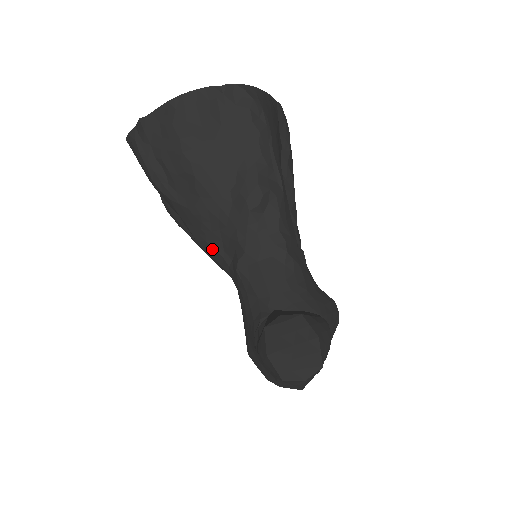
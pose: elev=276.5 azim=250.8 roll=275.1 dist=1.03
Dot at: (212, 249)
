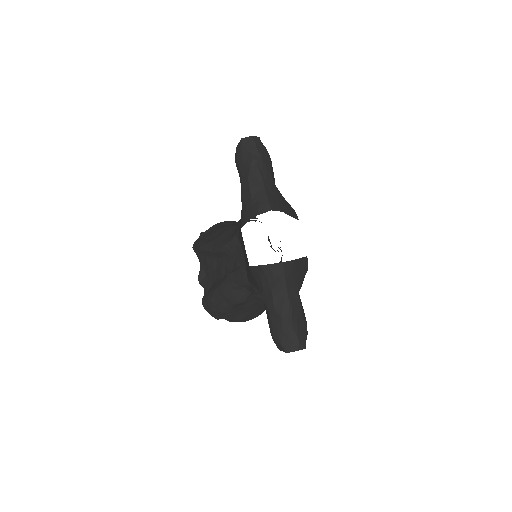
Dot at: (228, 240)
